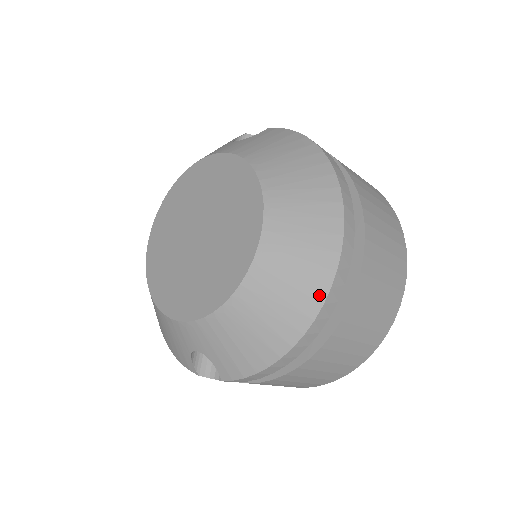
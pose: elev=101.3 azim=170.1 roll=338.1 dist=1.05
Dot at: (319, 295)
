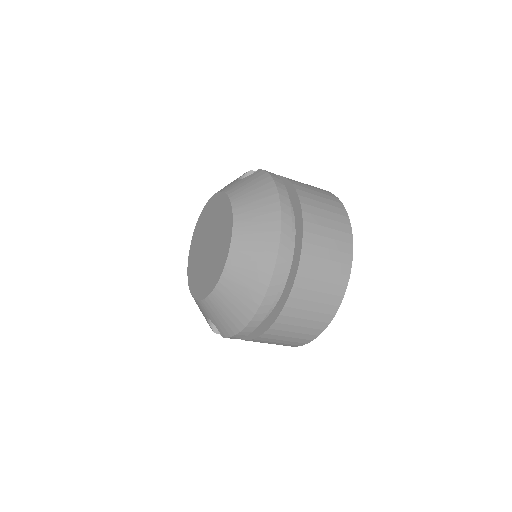
Dot at: (262, 291)
